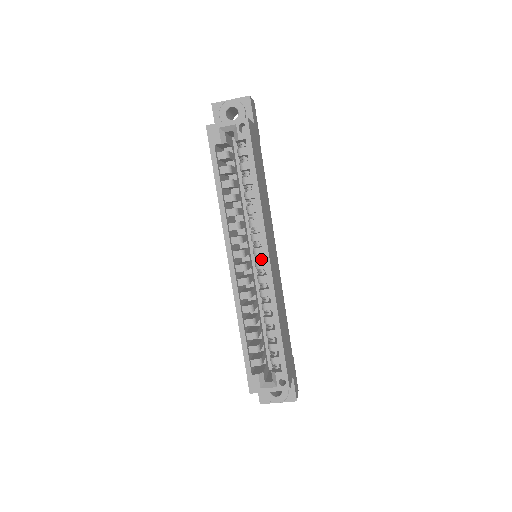
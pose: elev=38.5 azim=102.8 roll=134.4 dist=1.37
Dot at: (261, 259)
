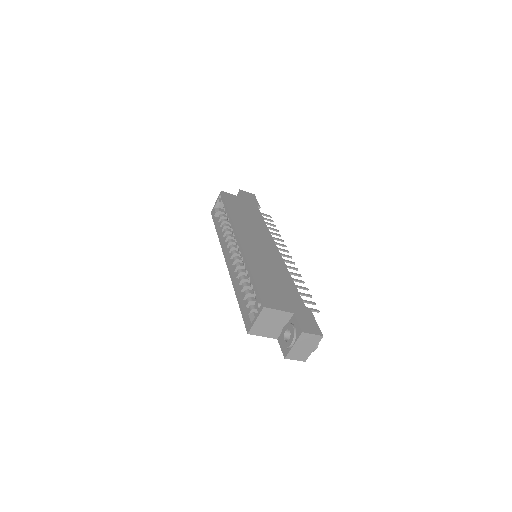
Dot at: occluded
